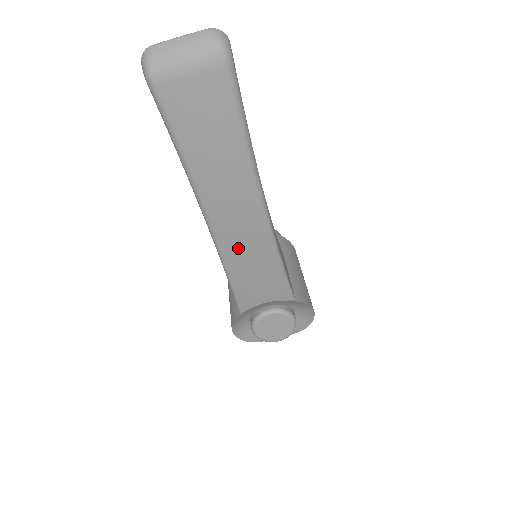
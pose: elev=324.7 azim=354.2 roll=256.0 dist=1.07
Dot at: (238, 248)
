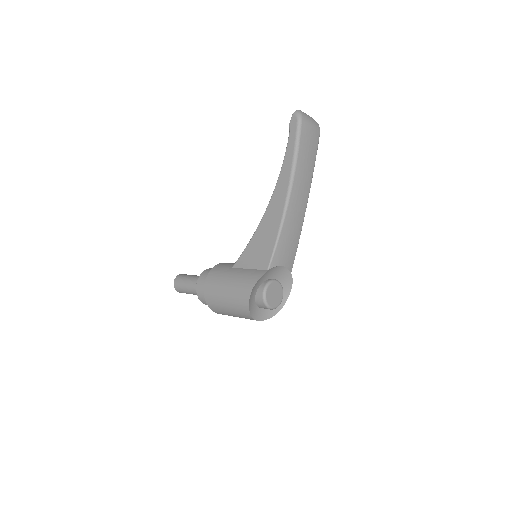
Dot at: (293, 215)
